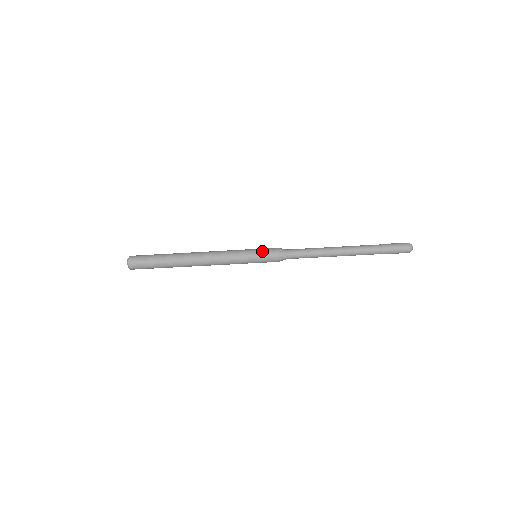
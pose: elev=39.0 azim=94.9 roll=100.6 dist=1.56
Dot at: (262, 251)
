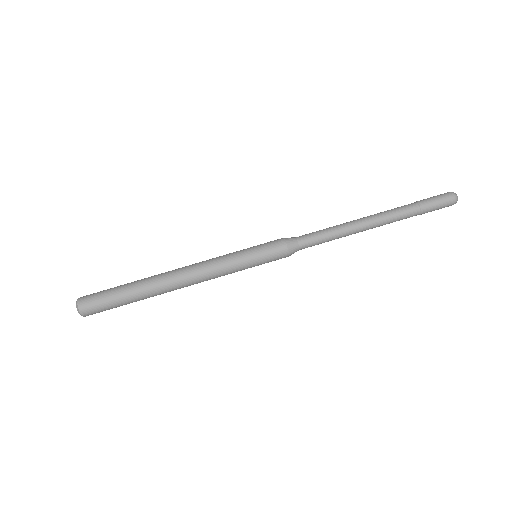
Dot at: (262, 244)
